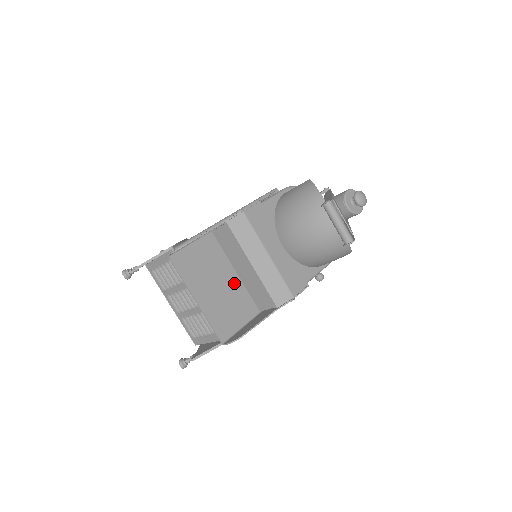
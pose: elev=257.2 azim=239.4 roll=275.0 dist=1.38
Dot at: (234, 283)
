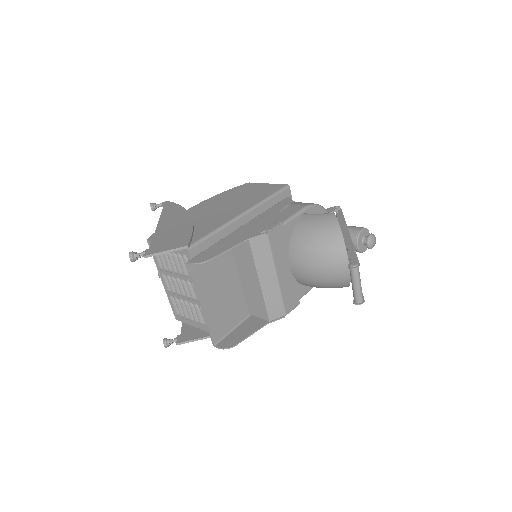
Dot at: (235, 288)
